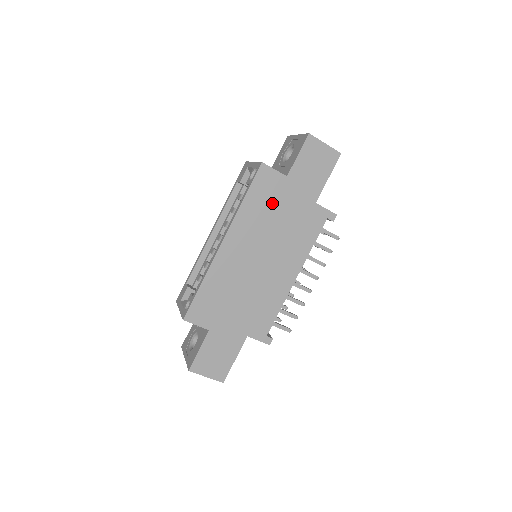
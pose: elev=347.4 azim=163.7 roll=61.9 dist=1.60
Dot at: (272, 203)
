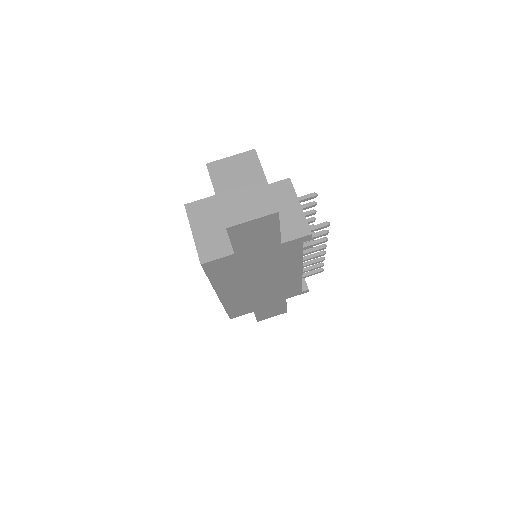
Dot at: (237, 267)
